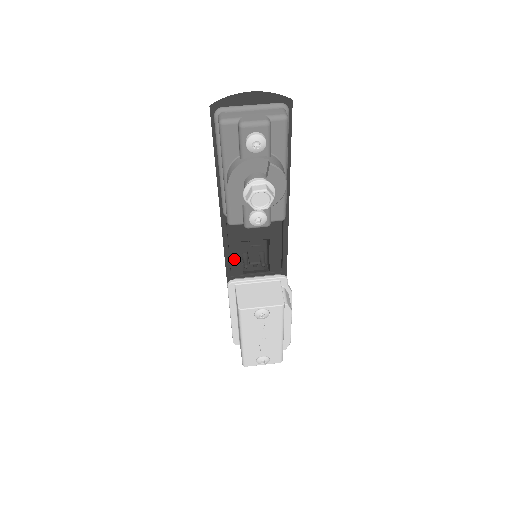
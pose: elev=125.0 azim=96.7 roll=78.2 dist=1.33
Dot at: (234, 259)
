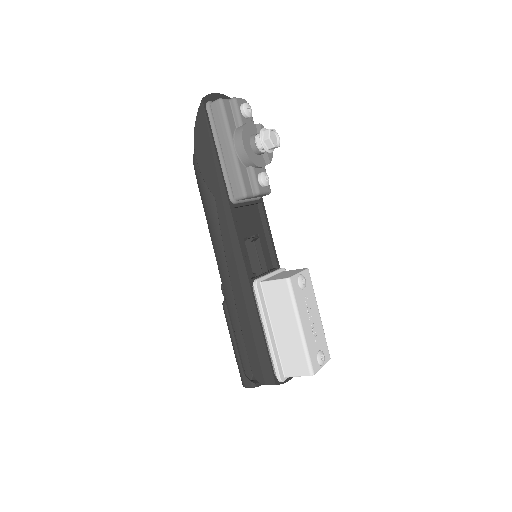
Dot at: occluded
